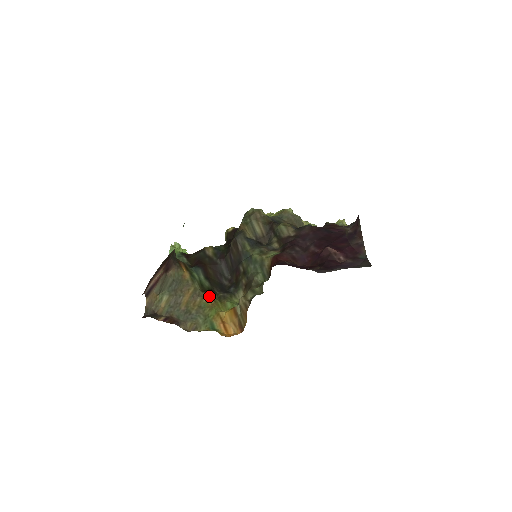
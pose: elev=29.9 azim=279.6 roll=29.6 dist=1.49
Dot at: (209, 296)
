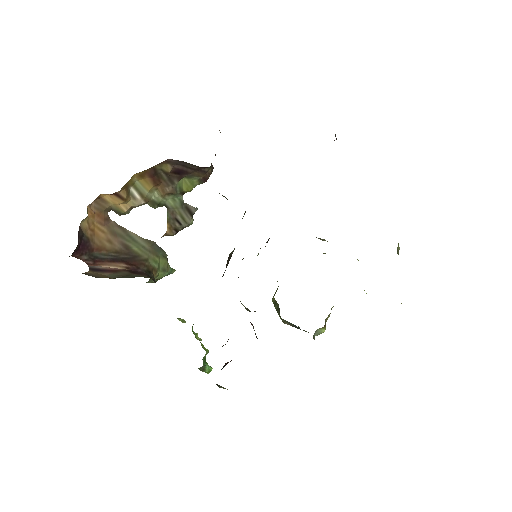
Dot at: occluded
